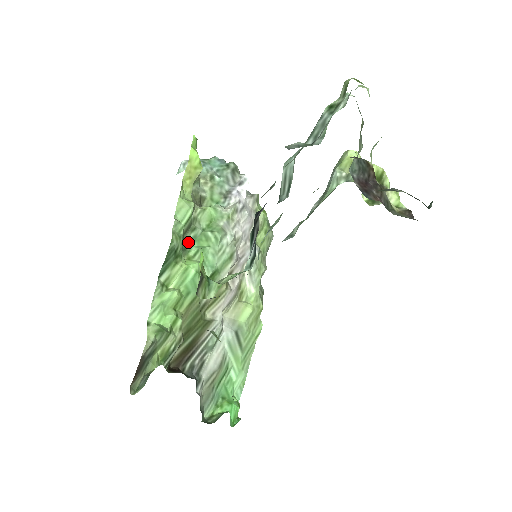
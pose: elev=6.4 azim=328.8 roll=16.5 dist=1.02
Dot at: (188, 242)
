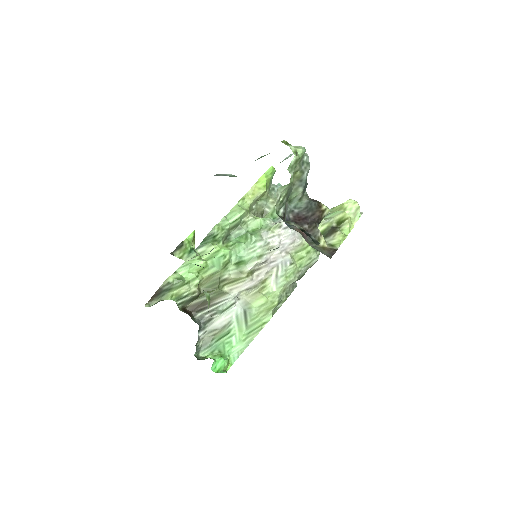
Dot at: (233, 236)
